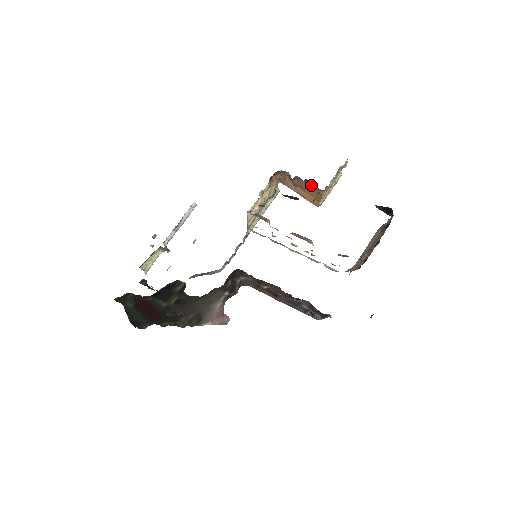
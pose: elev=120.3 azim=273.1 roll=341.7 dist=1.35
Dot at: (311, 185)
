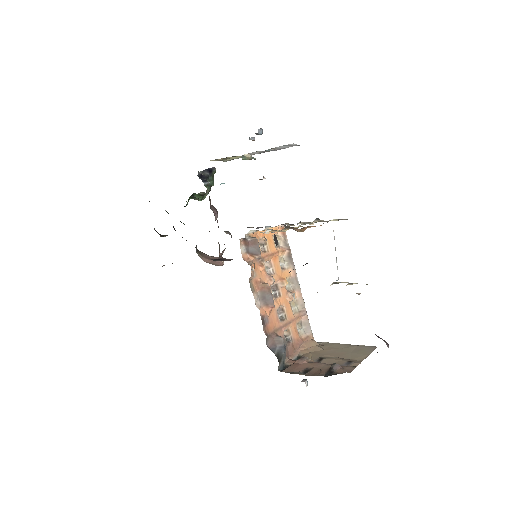
Dot at: occluded
